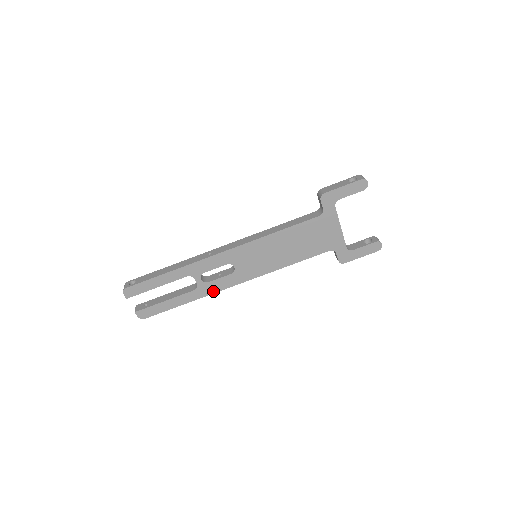
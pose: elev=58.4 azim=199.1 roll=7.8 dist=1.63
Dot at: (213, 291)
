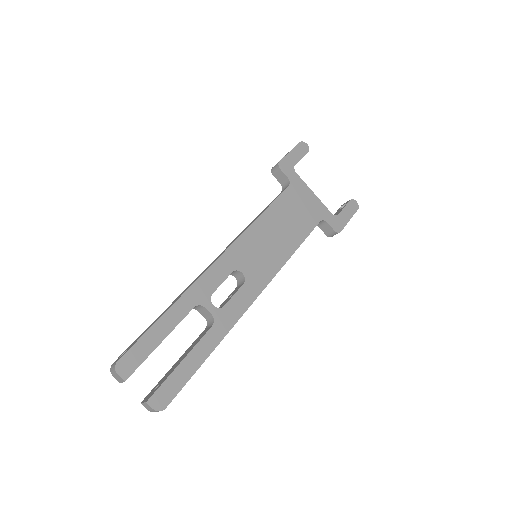
Dot at: (235, 318)
